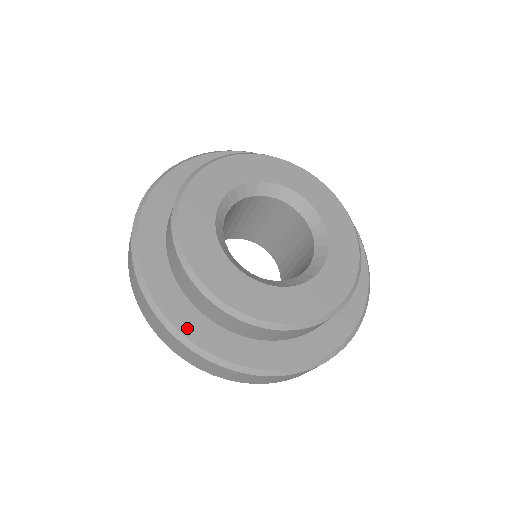
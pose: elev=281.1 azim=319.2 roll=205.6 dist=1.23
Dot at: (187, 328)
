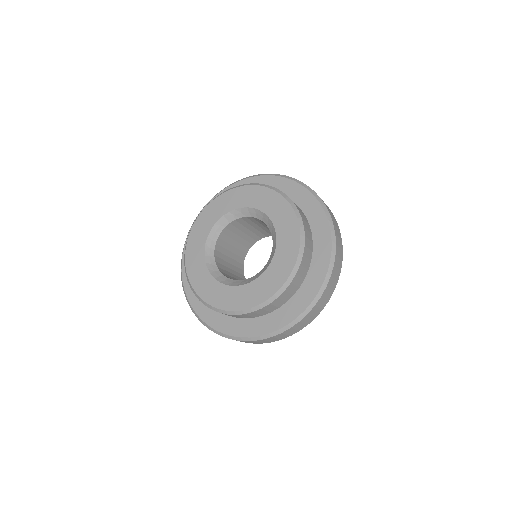
Dot at: (196, 305)
